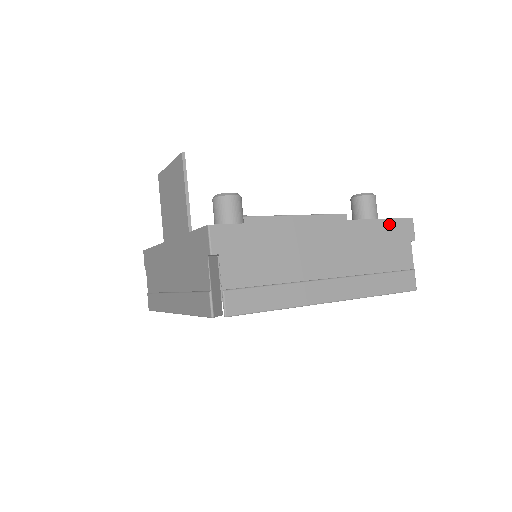
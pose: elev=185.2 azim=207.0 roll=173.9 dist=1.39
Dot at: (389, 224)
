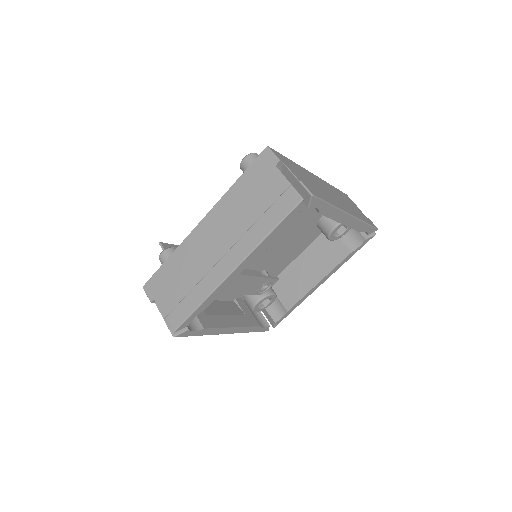
Dot at: (249, 173)
